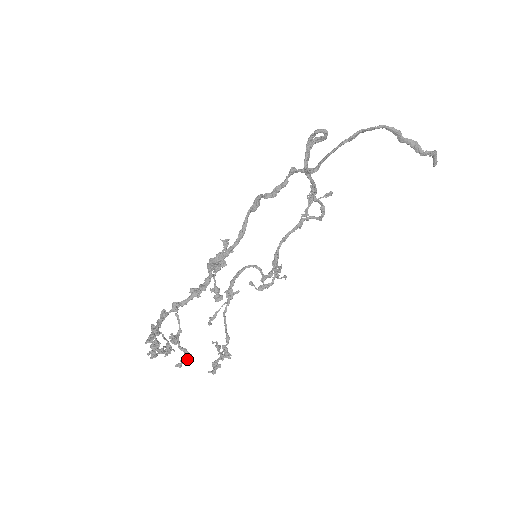
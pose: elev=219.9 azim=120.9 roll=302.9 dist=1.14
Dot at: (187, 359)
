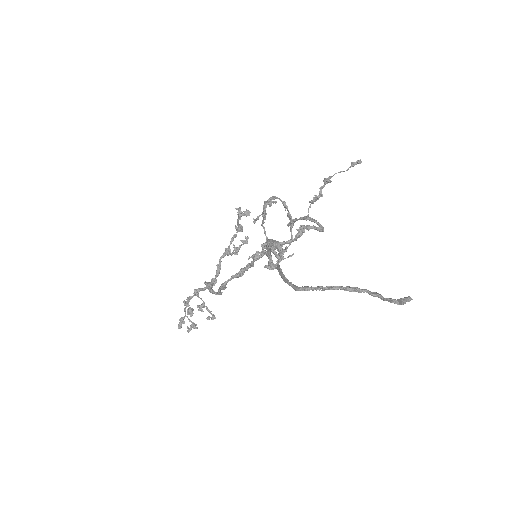
Dot at: (211, 319)
